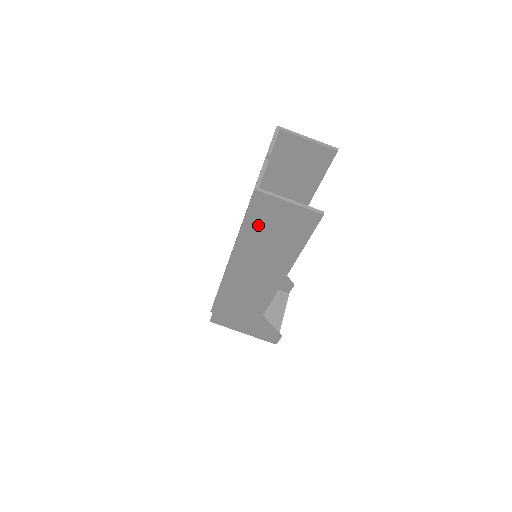
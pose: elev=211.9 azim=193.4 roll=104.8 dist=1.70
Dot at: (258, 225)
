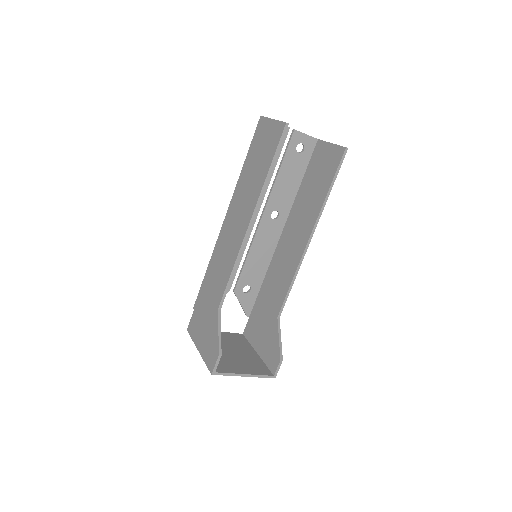
Dot at: (253, 155)
